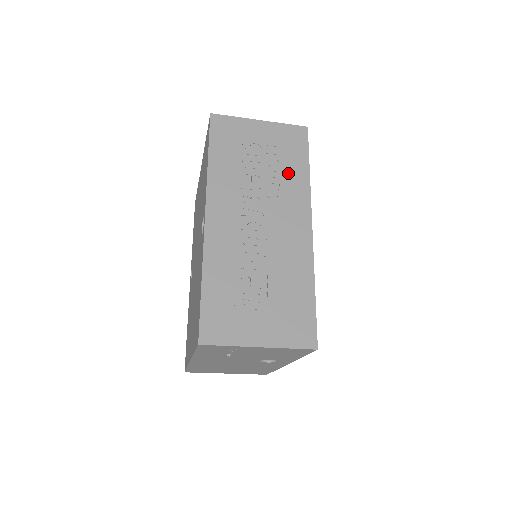
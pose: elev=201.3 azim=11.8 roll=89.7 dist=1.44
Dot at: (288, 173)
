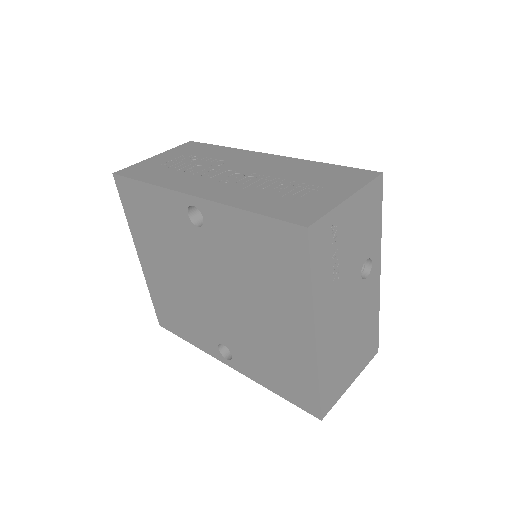
Dot at: (213, 154)
